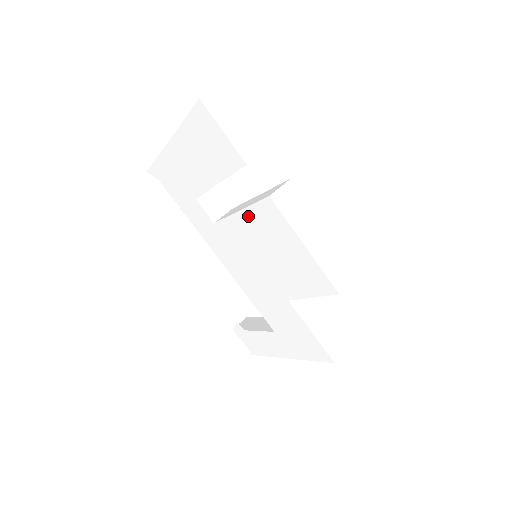
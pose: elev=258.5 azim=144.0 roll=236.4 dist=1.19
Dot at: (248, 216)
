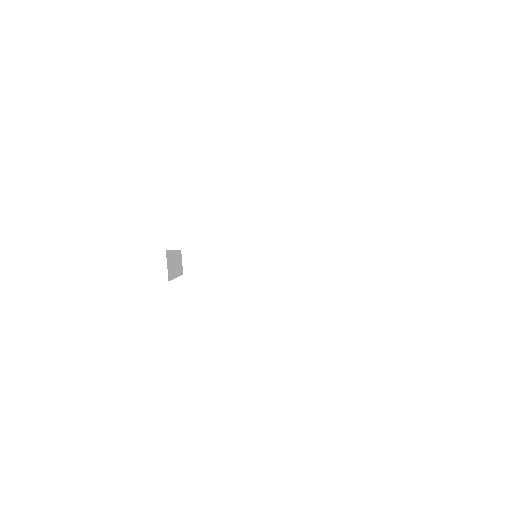
Dot at: occluded
